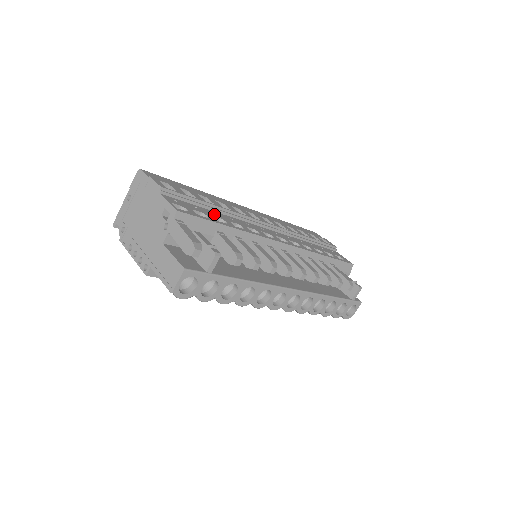
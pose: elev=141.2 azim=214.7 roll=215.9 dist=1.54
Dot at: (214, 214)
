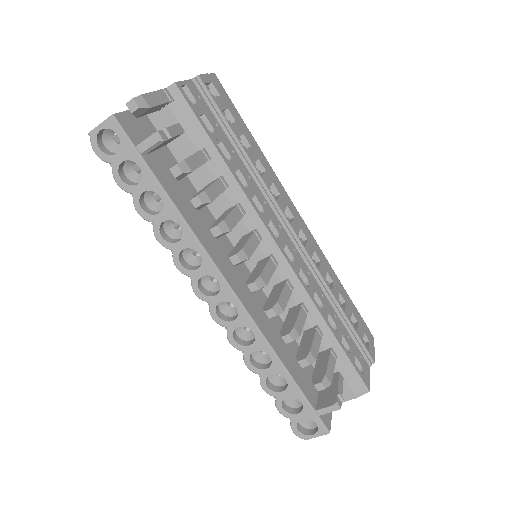
Dot at: (230, 149)
